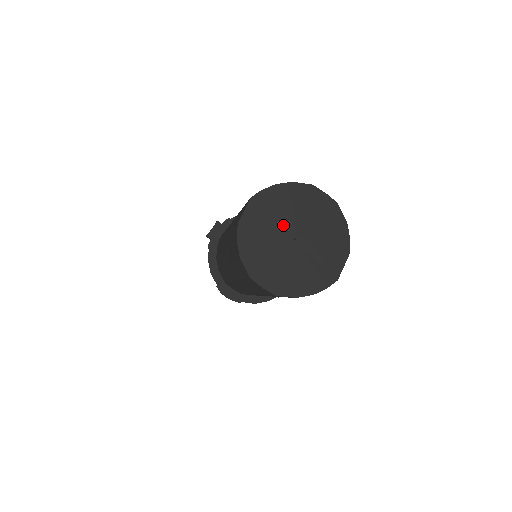
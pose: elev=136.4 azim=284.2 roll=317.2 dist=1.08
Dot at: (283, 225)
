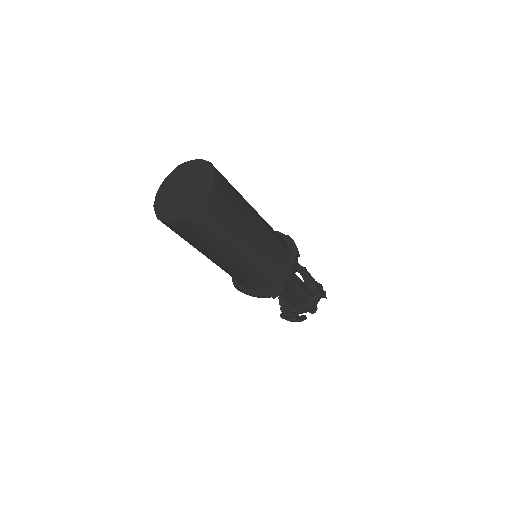
Dot at: (183, 182)
